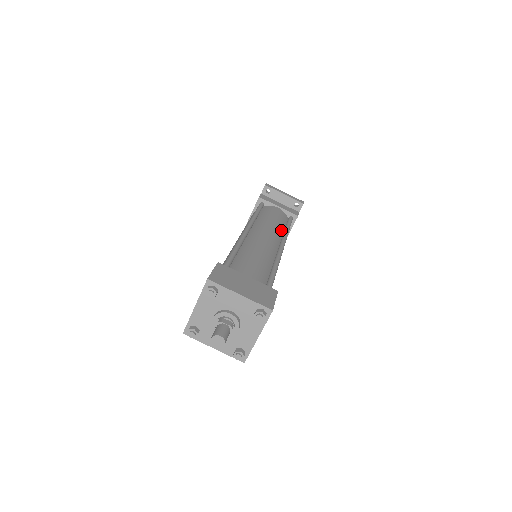
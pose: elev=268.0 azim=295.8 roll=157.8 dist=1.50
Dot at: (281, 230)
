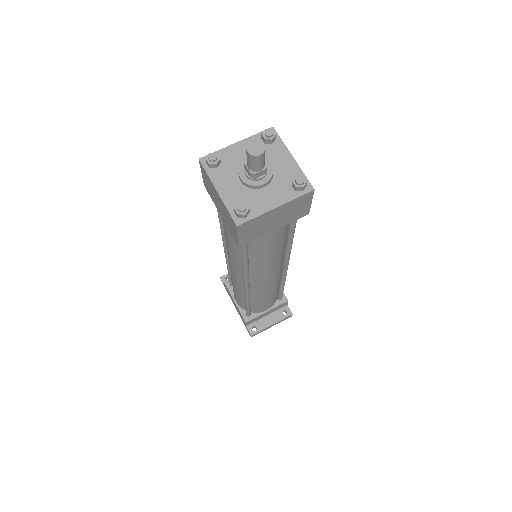
Dot at: occluded
